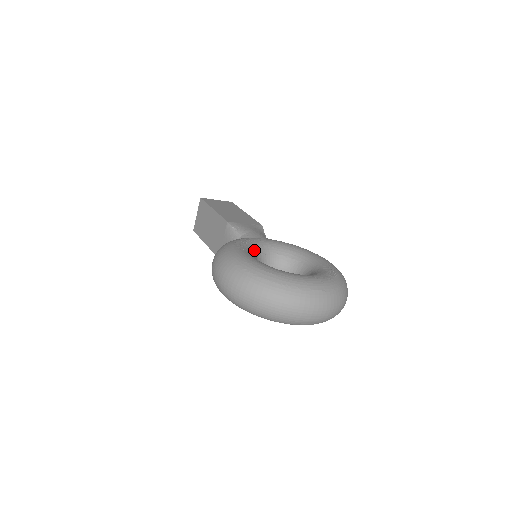
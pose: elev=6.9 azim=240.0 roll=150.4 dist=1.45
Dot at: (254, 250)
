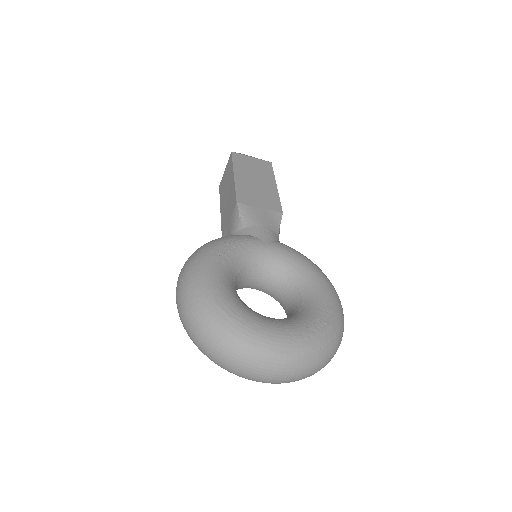
Dot at: (240, 260)
